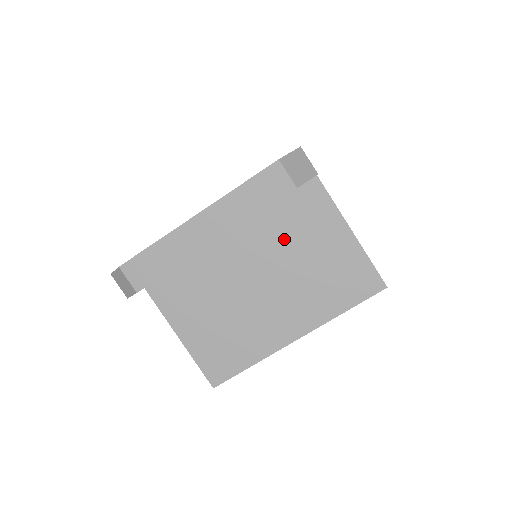
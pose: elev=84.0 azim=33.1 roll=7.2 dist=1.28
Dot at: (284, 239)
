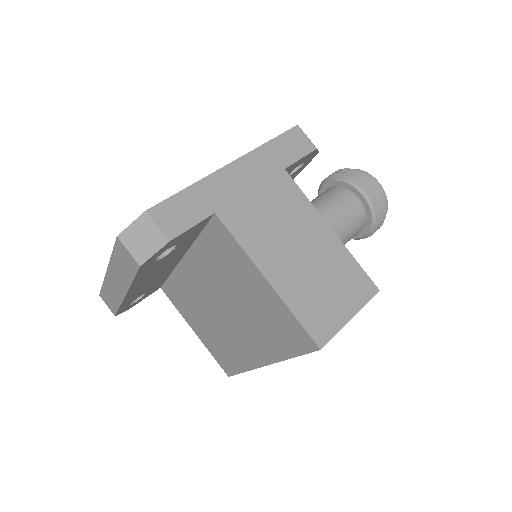
Dot at: (219, 273)
